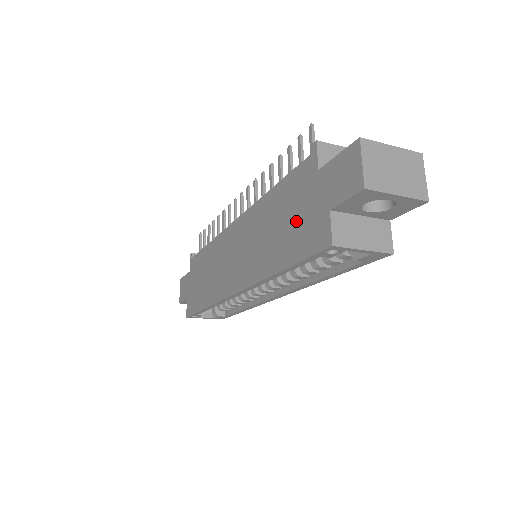
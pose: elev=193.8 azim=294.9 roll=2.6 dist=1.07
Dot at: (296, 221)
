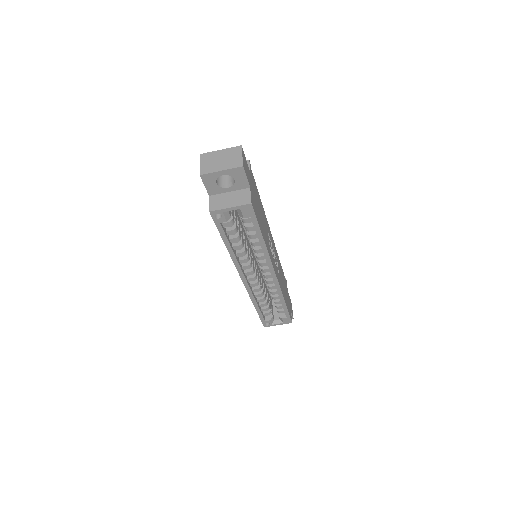
Dot at: occluded
